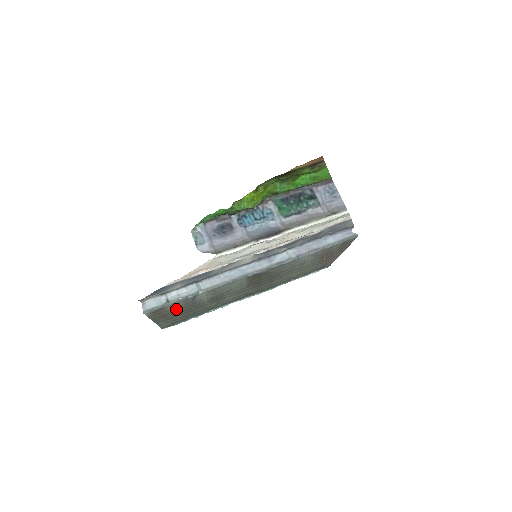
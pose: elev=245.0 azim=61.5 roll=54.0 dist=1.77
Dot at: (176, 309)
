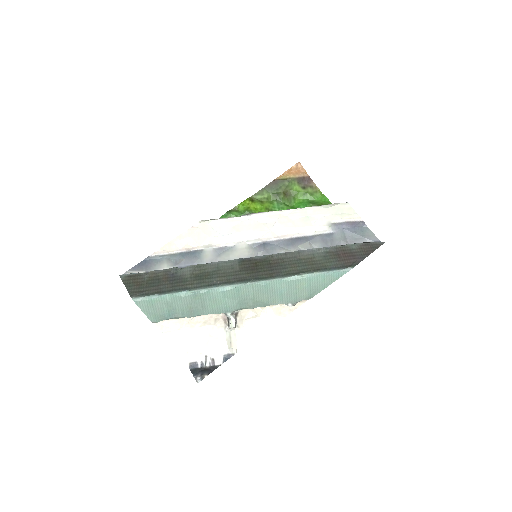
Dot at: (153, 279)
